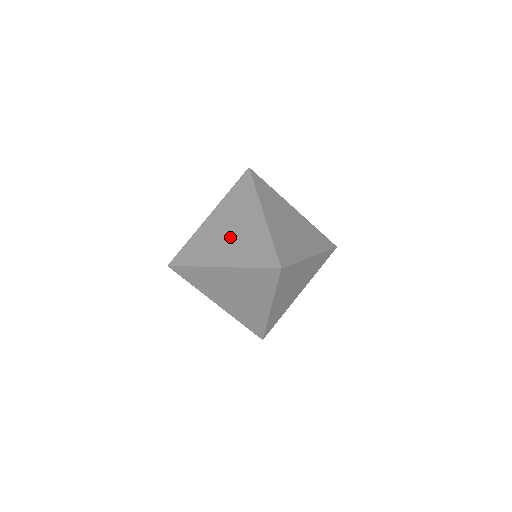
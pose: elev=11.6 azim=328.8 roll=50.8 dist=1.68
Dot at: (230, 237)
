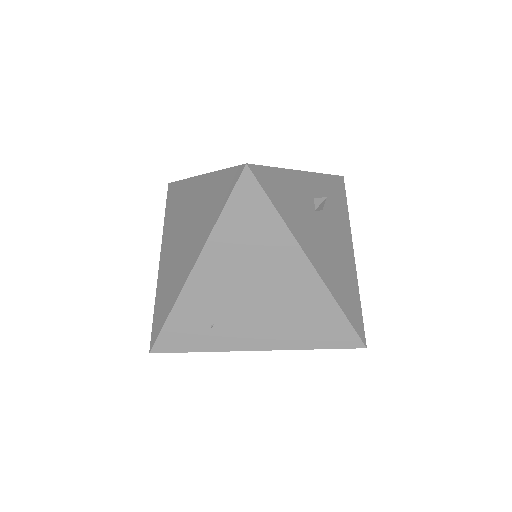
Dot at: (178, 241)
